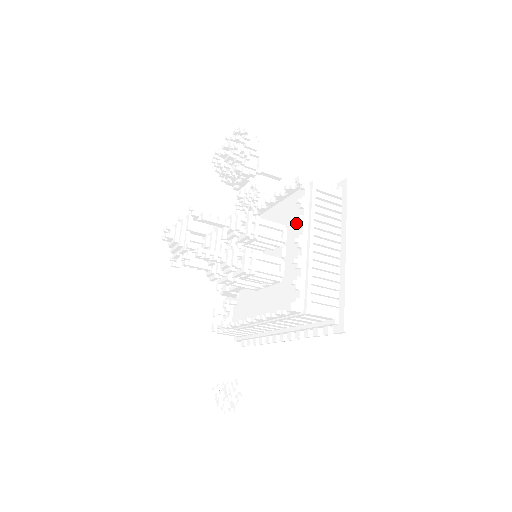
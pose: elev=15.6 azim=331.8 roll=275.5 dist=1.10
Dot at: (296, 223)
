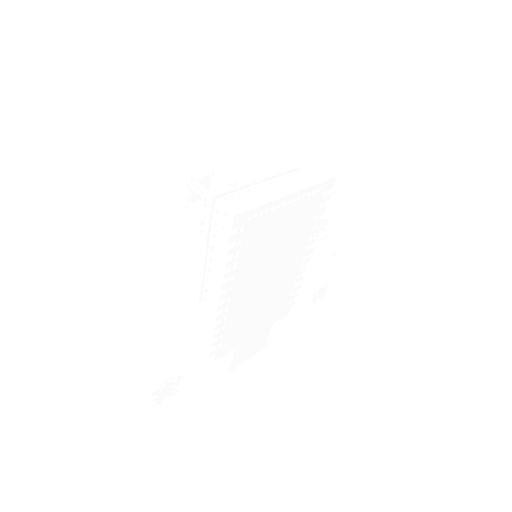
Dot at: occluded
